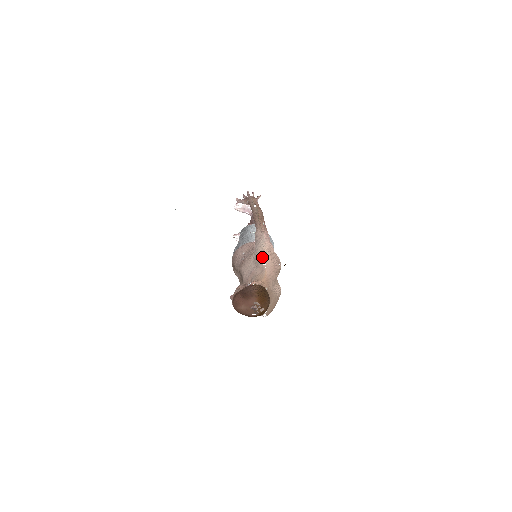
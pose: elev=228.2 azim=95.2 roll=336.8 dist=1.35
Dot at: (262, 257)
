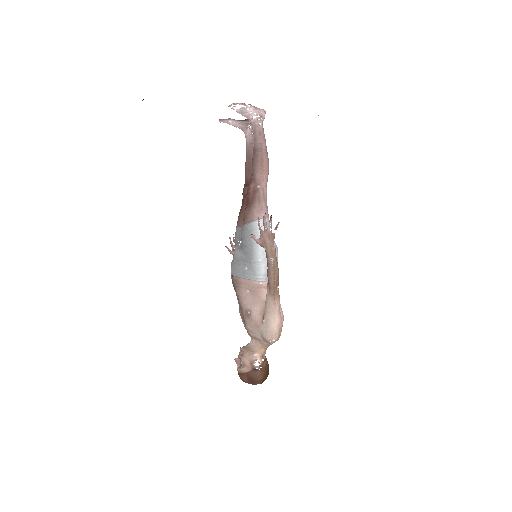
Dot at: (271, 342)
